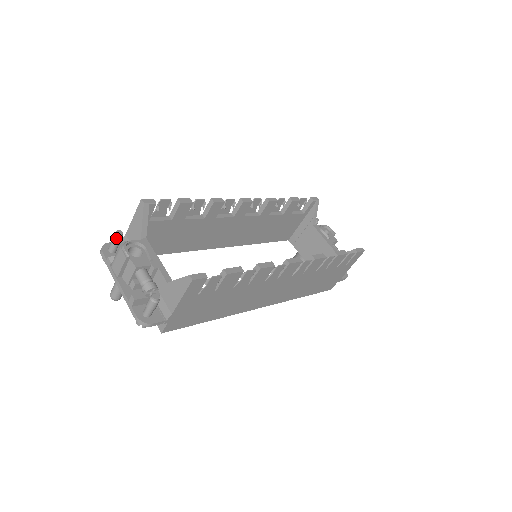
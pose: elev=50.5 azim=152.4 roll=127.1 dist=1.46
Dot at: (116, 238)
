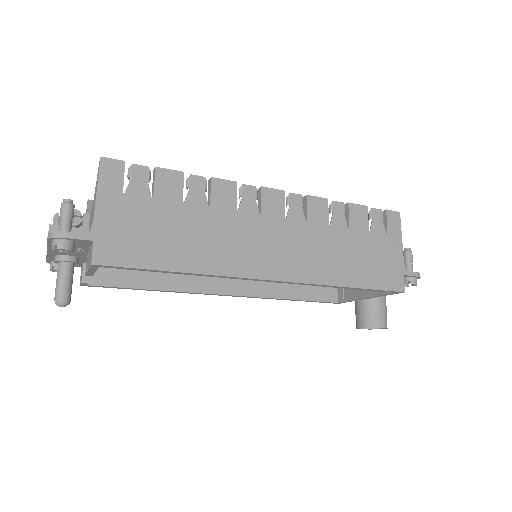
Dot at: occluded
